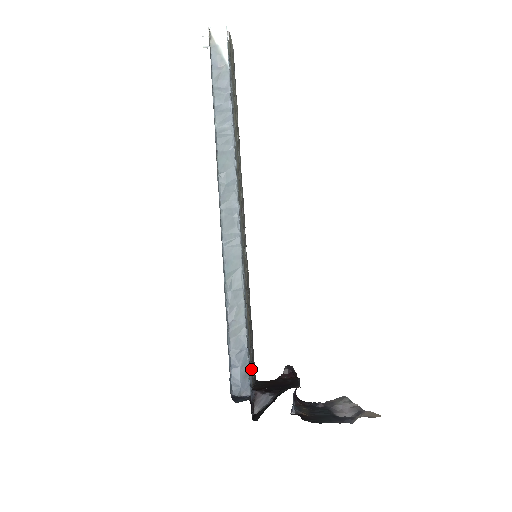
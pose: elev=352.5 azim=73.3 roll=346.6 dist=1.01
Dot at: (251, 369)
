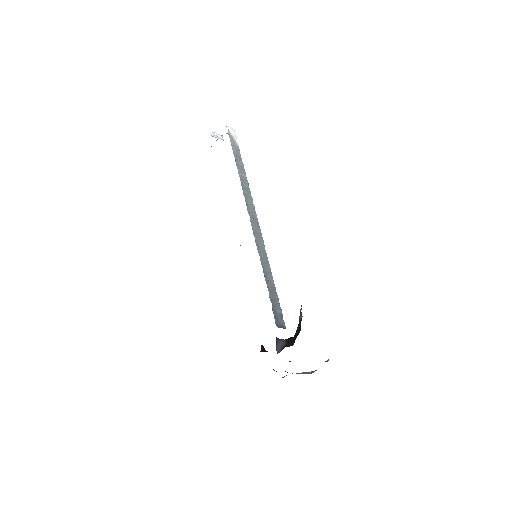
Dot at: occluded
